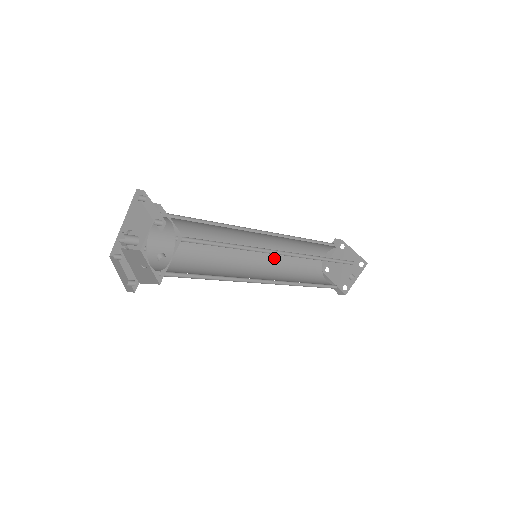
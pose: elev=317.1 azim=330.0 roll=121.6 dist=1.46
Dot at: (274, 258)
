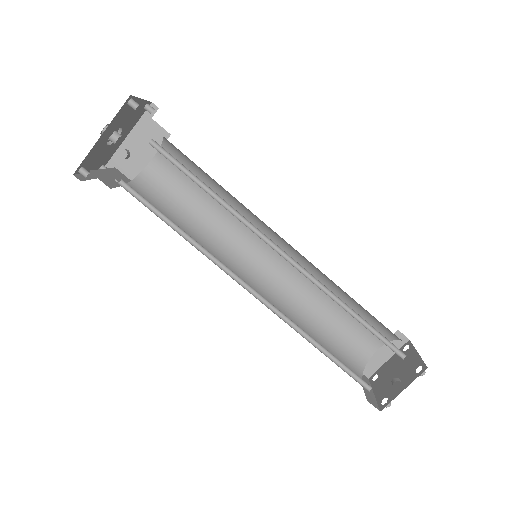
Dot at: (293, 299)
